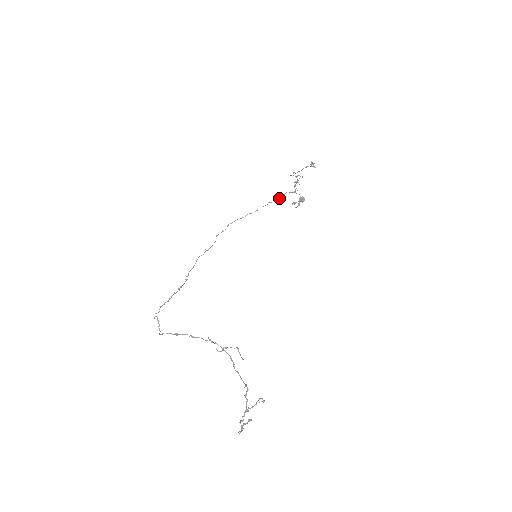
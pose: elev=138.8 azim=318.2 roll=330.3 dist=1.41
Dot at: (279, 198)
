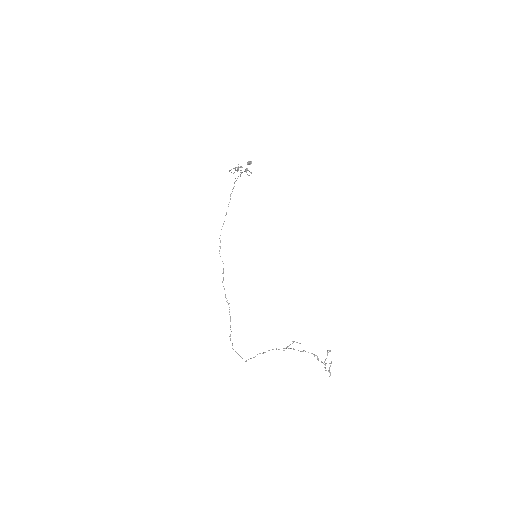
Dot at: occluded
